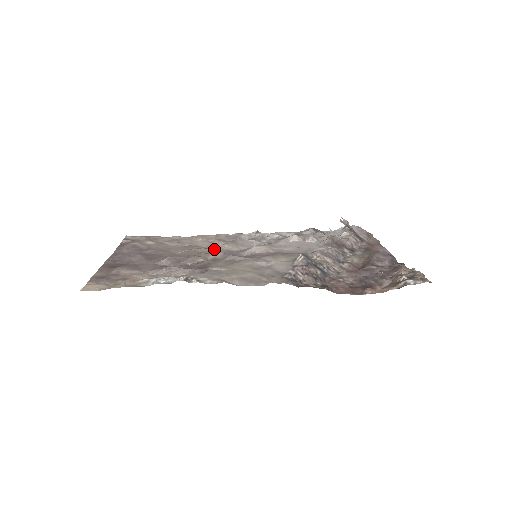
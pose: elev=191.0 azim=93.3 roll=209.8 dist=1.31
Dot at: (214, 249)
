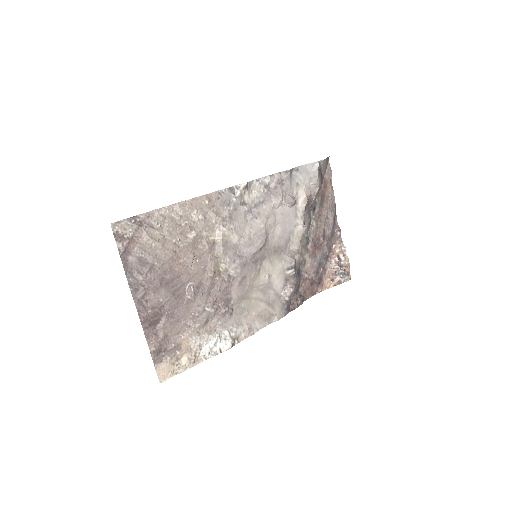
Dot at: (219, 244)
